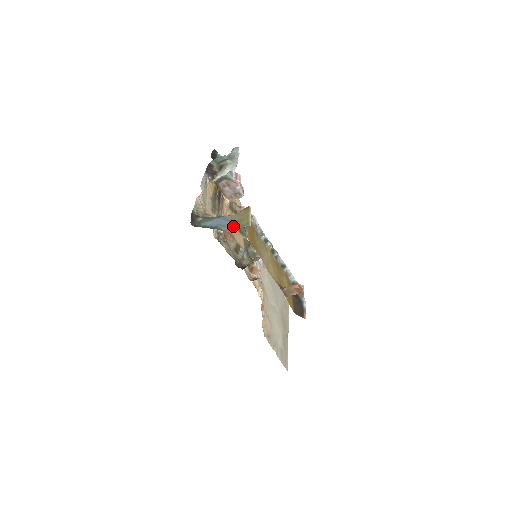
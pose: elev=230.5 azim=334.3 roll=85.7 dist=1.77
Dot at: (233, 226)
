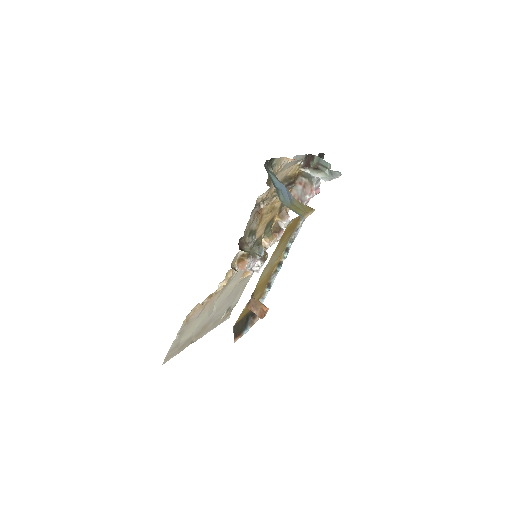
Dot at: (289, 204)
